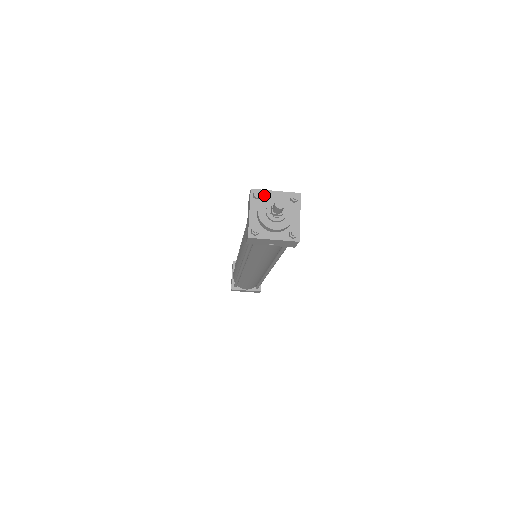
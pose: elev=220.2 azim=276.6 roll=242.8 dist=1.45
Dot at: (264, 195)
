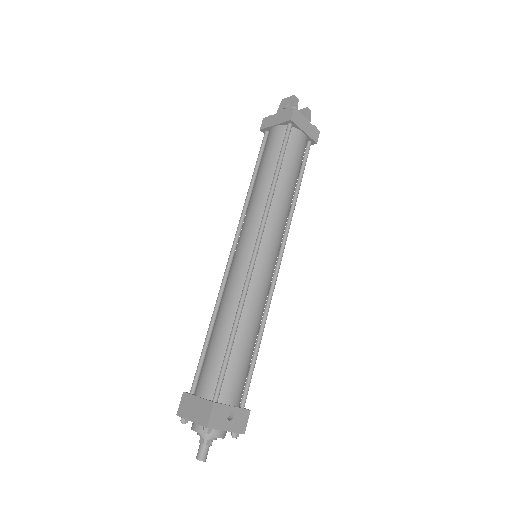
Dot at: occluded
